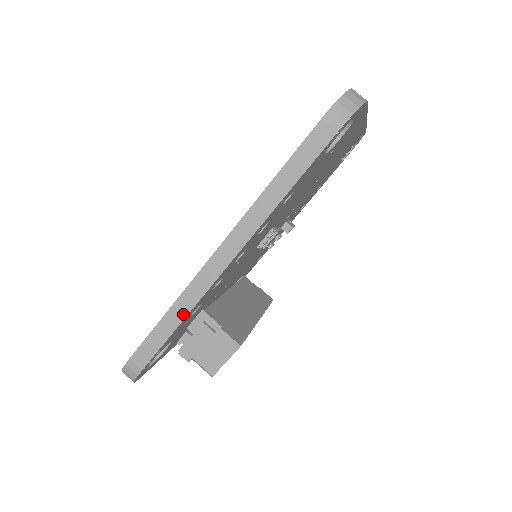
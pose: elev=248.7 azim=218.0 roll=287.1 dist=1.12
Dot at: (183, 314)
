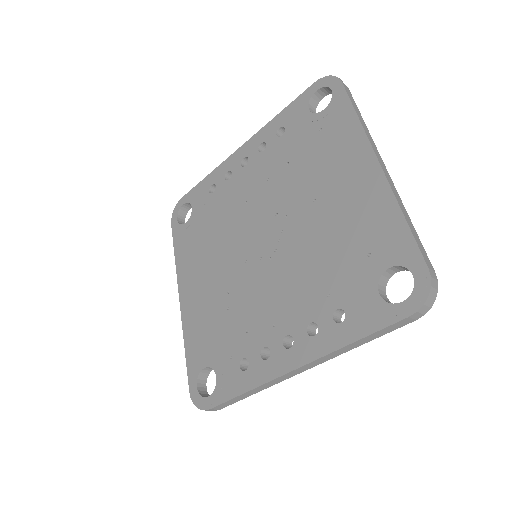
Dot at: (259, 391)
